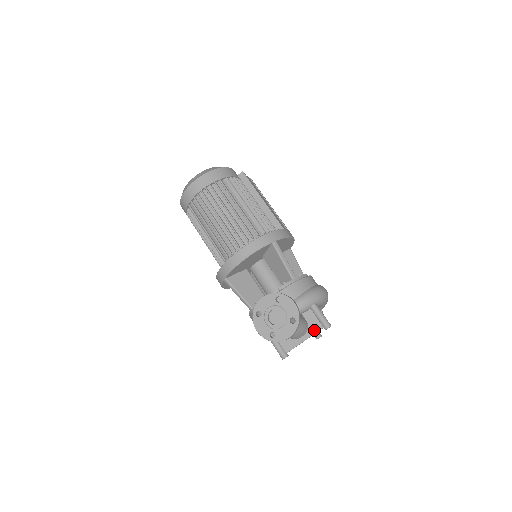
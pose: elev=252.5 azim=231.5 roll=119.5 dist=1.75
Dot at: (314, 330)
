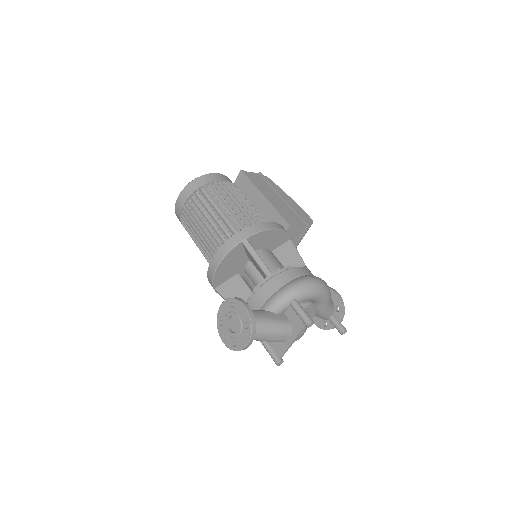
Dot at: (298, 329)
